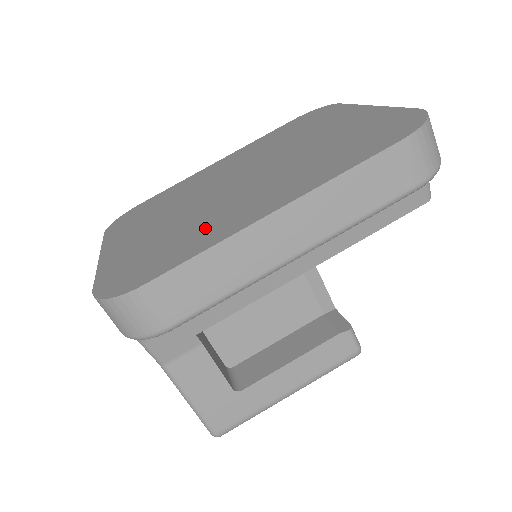
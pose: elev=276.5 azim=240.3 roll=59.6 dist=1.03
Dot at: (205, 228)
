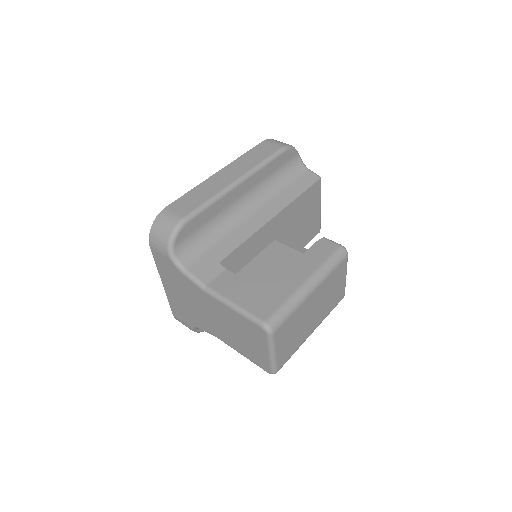
Dot at: occluded
